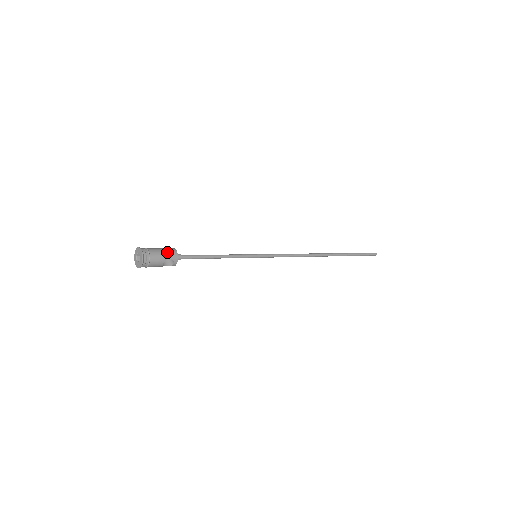
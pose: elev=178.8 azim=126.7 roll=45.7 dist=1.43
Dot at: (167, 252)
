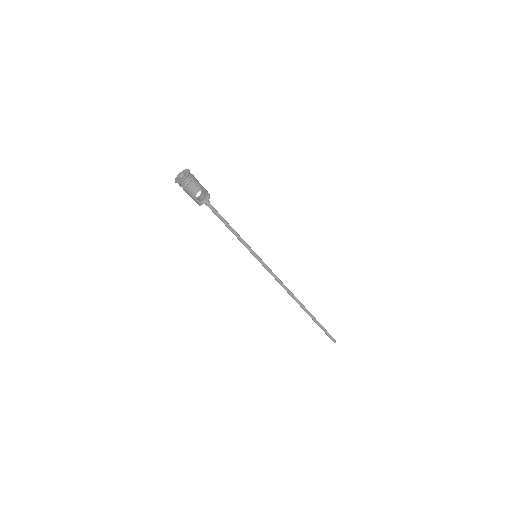
Dot at: occluded
